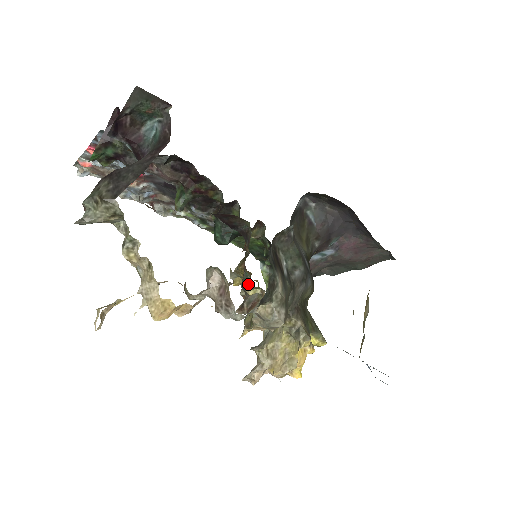
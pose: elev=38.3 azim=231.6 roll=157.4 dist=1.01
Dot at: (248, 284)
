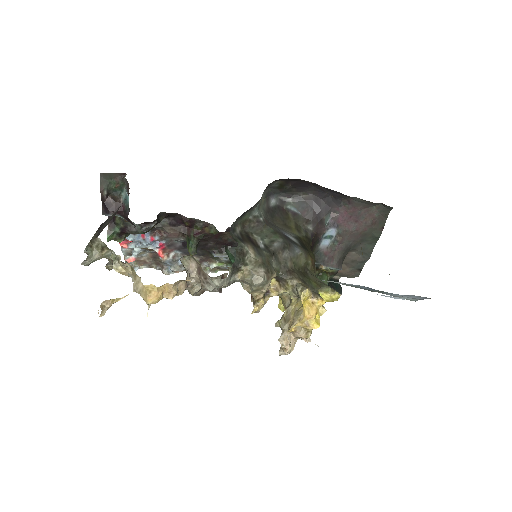
Dot at: occluded
